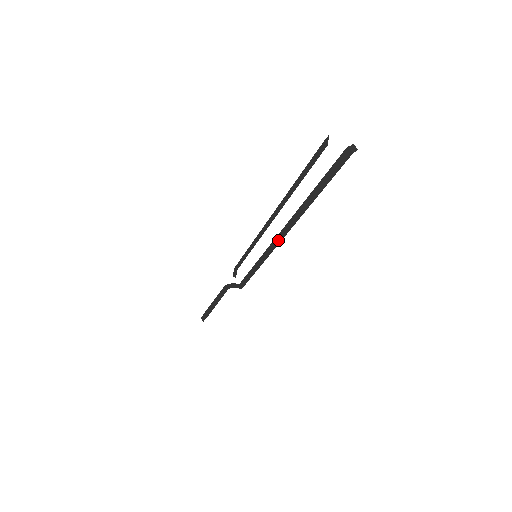
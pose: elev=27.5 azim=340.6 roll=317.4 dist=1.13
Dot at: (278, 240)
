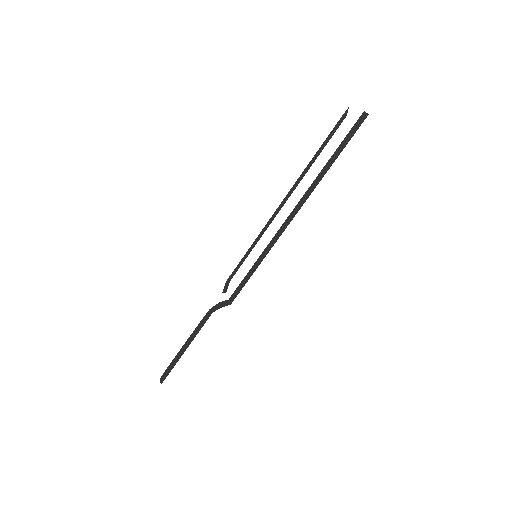
Dot at: (286, 224)
